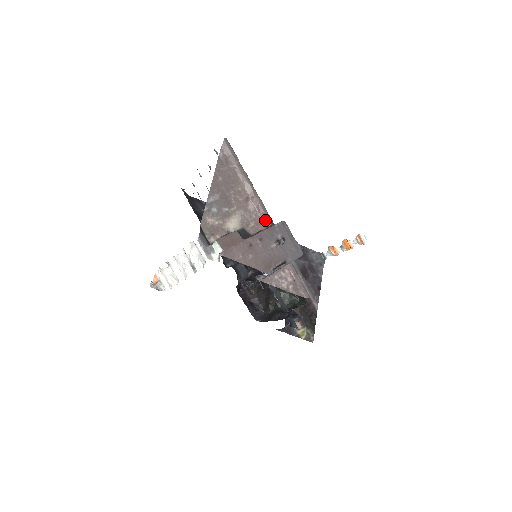
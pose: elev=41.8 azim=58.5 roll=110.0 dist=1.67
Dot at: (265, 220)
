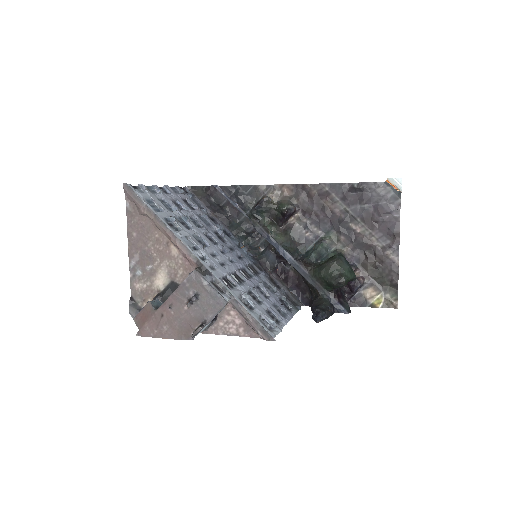
Dot at: (191, 263)
